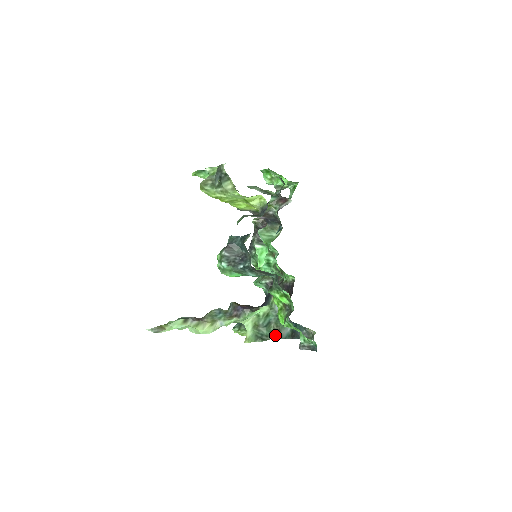
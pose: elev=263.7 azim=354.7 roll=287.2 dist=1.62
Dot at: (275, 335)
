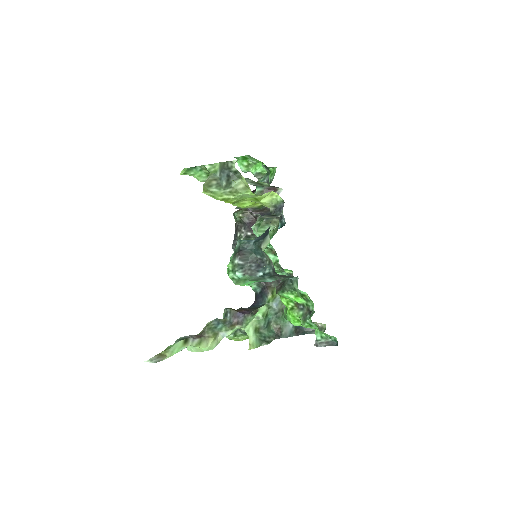
Dot at: (277, 334)
